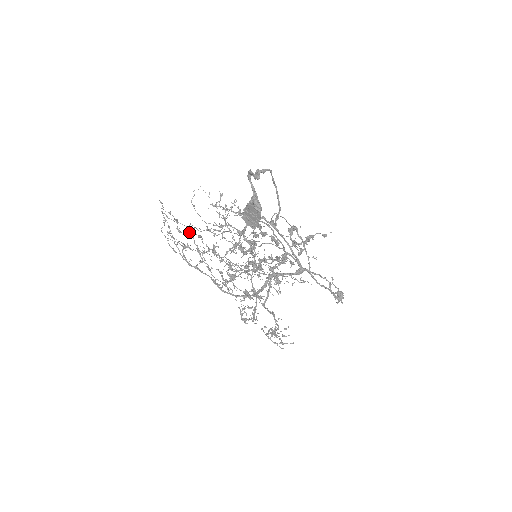
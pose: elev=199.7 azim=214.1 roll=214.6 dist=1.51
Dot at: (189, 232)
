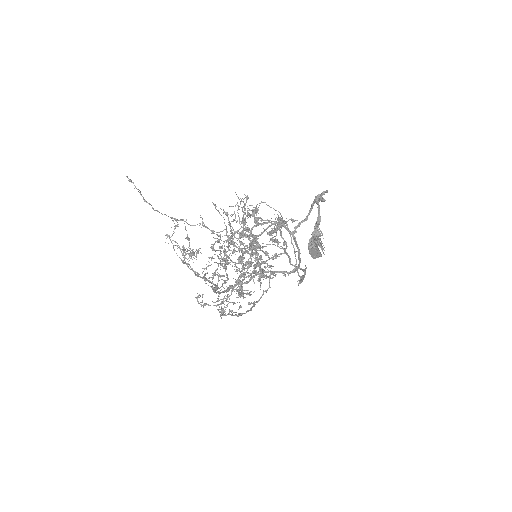
Dot at: occluded
